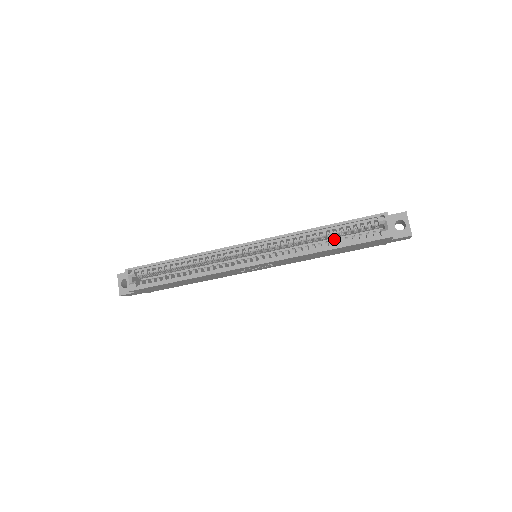
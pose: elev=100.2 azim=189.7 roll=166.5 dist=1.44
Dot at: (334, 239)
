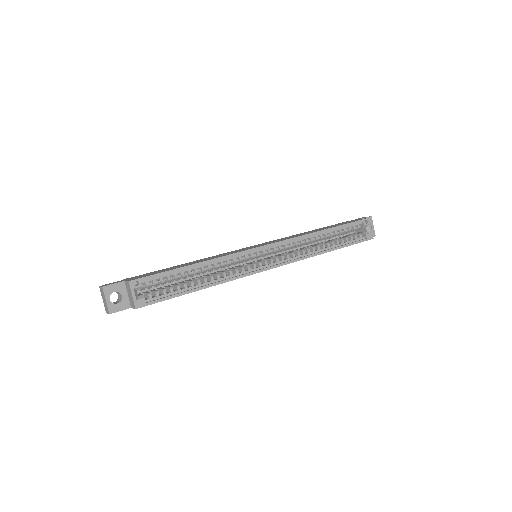
Dot at: occluded
